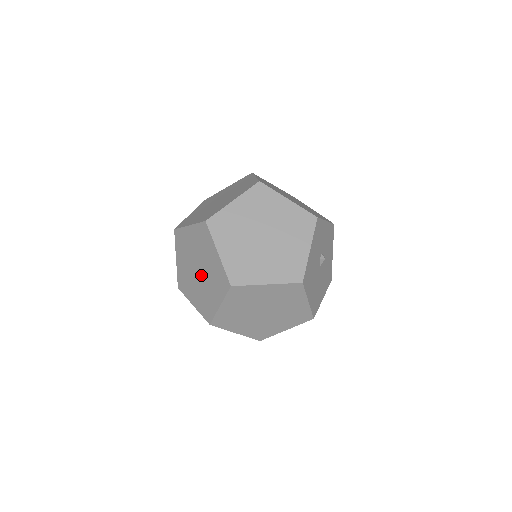
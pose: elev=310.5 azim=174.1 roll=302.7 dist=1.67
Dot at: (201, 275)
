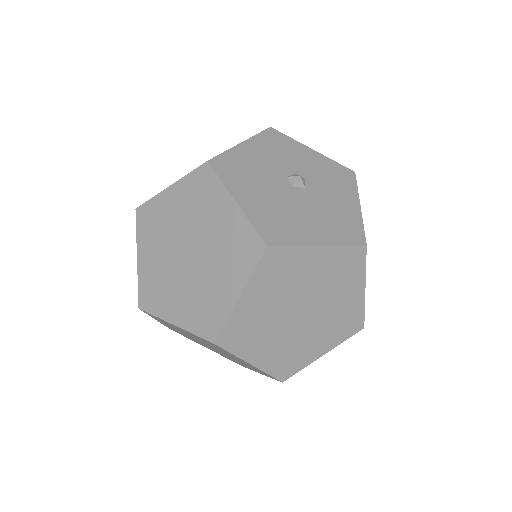
Dot at: occluded
